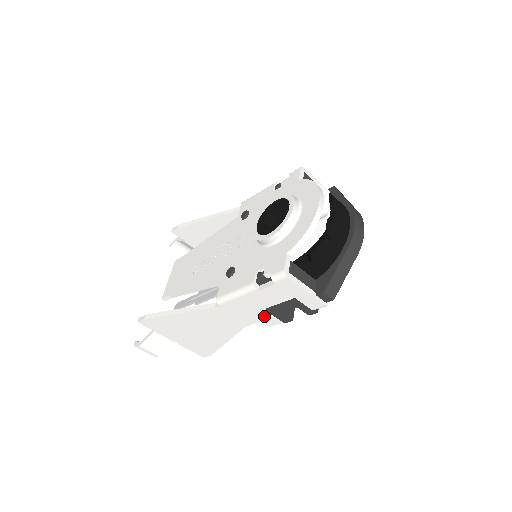
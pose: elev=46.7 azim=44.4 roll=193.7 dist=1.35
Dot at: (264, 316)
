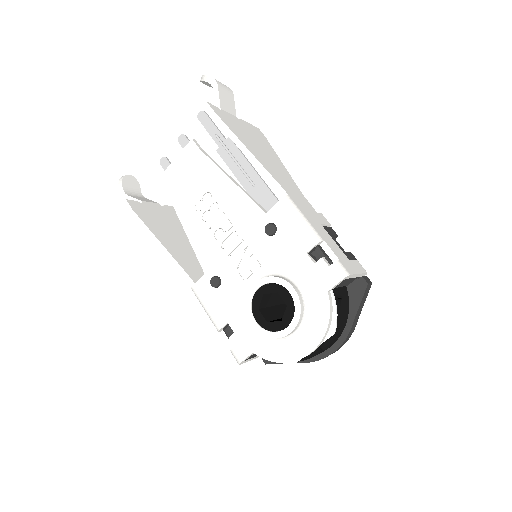
Dot at: occluded
